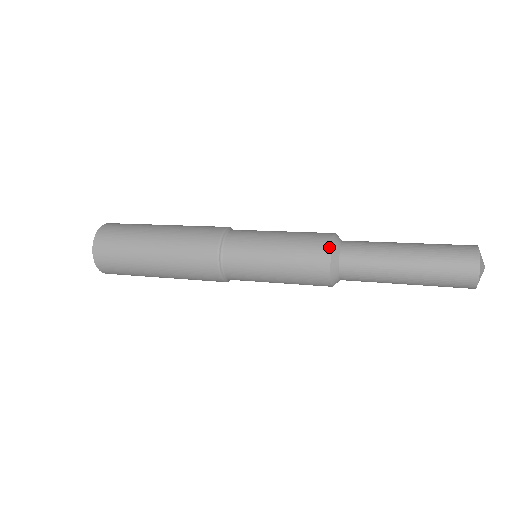
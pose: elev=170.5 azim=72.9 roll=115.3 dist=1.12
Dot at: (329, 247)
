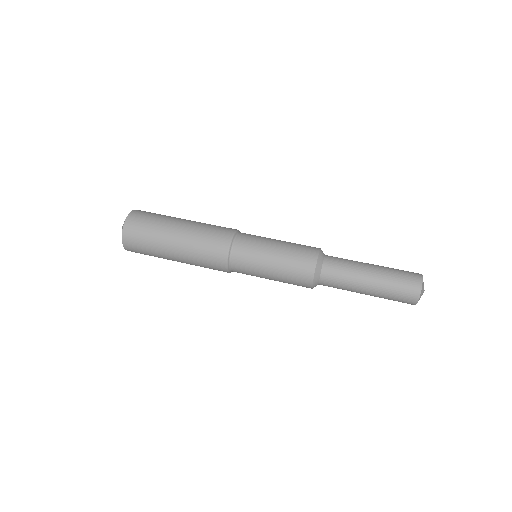
Dot at: (316, 257)
